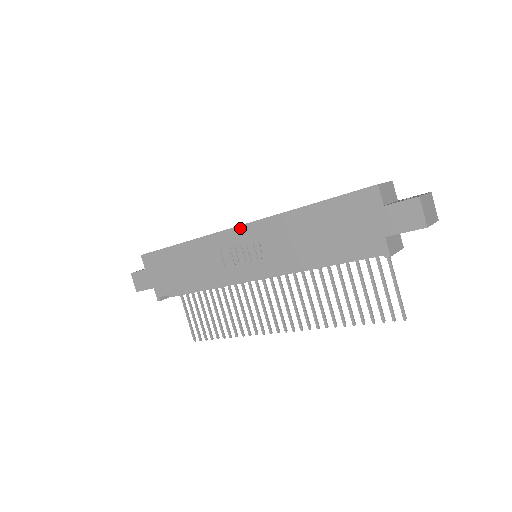
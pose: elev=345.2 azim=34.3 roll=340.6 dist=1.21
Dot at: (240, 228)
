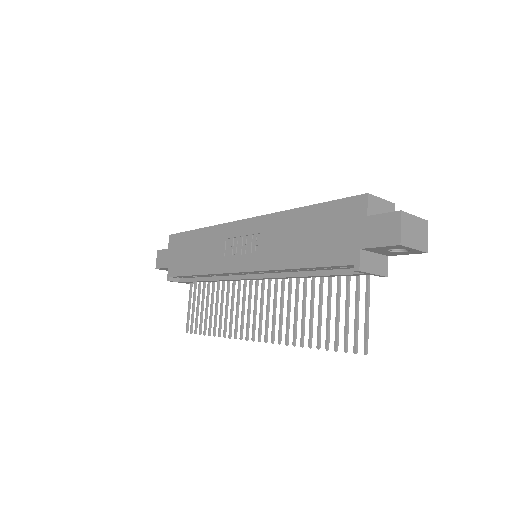
Dot at: (246, 221)
